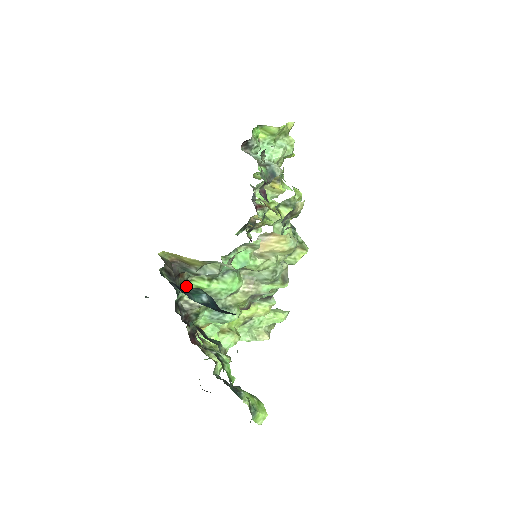
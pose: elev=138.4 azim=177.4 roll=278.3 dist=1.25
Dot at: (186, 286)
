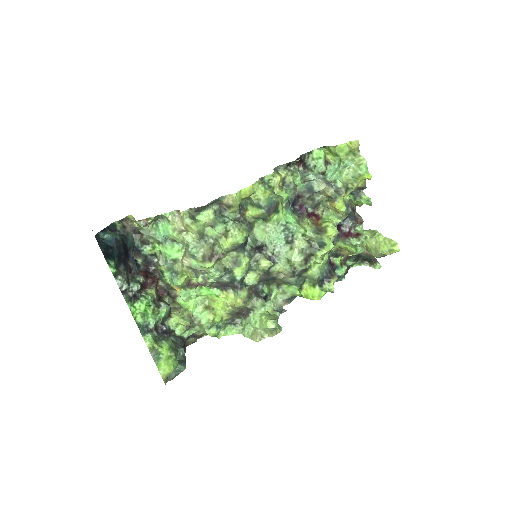
Dot at: (155, 247)
